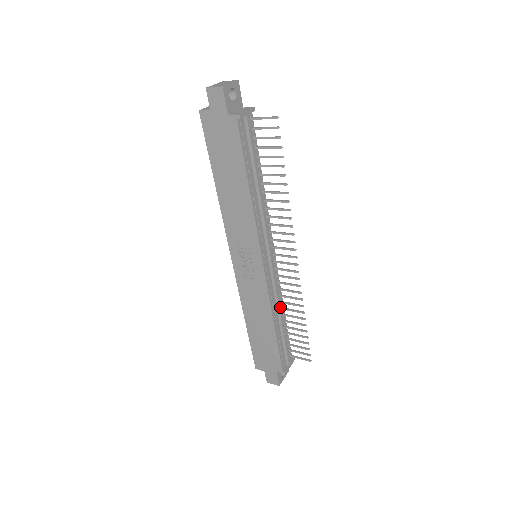
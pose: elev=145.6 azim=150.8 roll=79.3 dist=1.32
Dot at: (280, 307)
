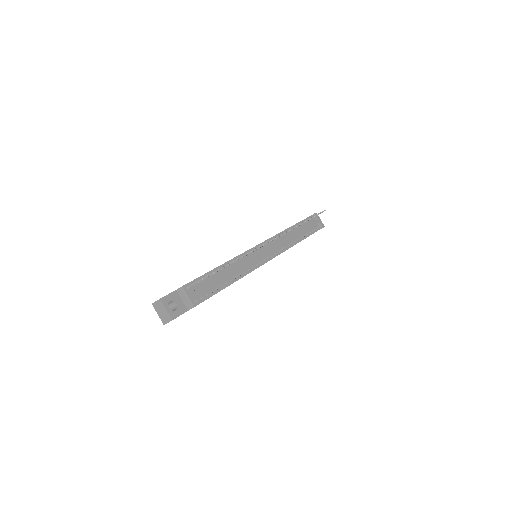
Dot at: (290, 237)
